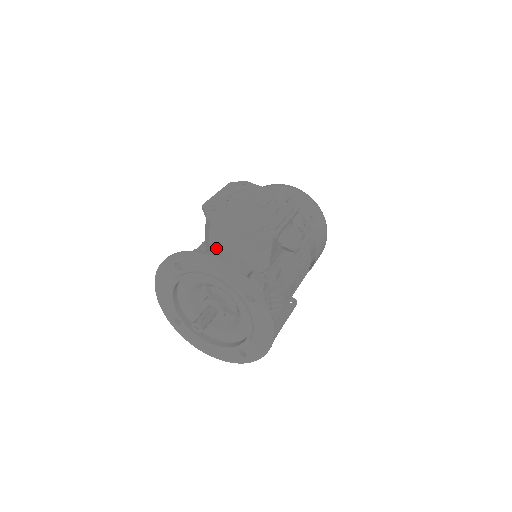
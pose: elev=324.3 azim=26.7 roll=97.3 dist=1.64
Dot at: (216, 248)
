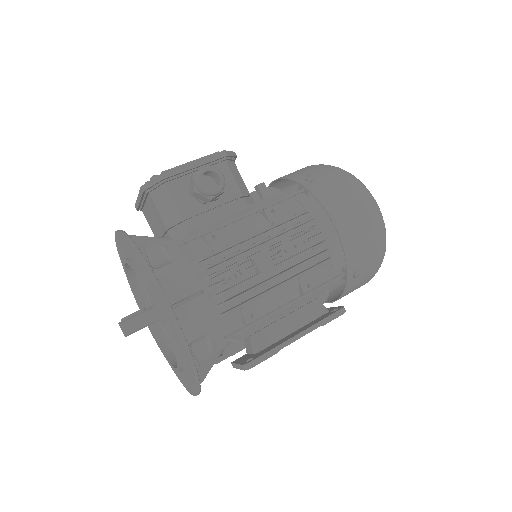
Dot at: occluded
